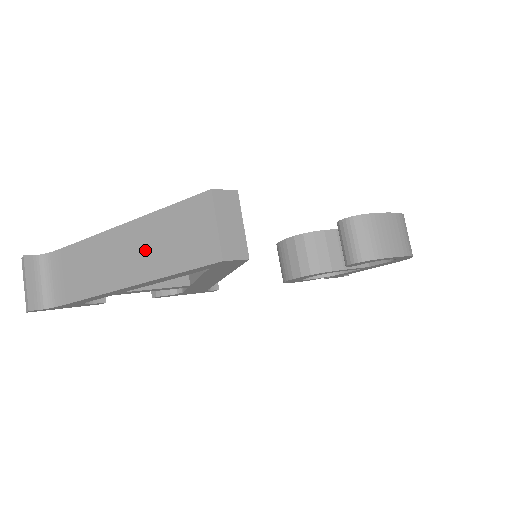
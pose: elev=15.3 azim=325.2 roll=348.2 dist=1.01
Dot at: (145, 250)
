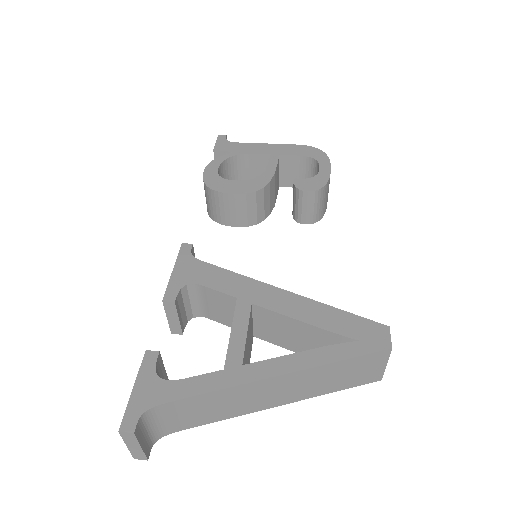
Dot at: (307, 386)
